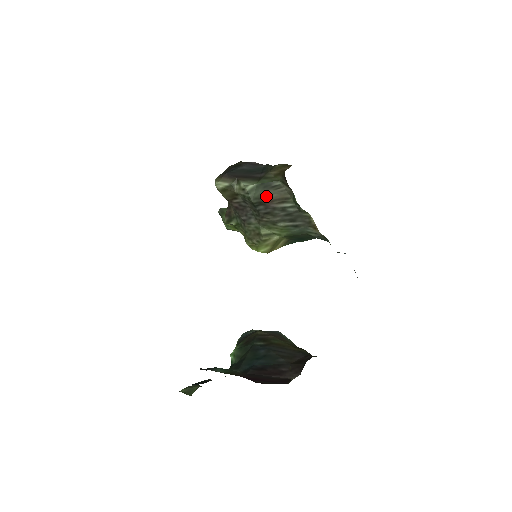
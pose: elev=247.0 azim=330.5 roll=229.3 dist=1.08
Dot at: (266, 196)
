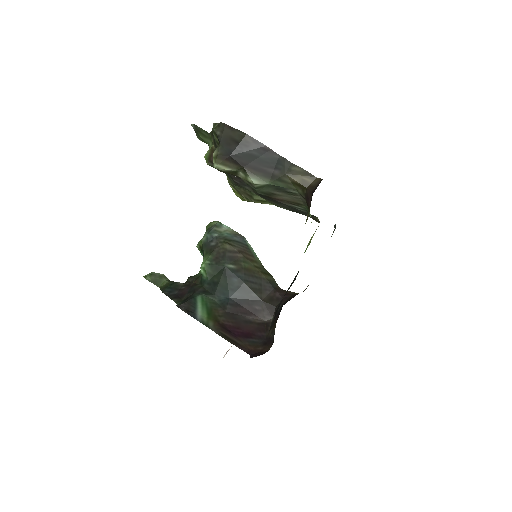
Dot at: (276, 195)
